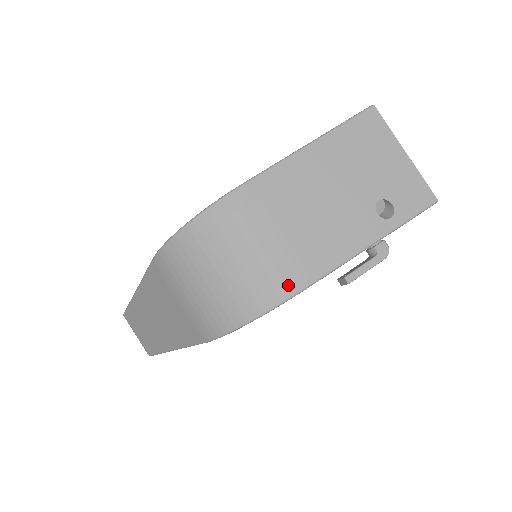
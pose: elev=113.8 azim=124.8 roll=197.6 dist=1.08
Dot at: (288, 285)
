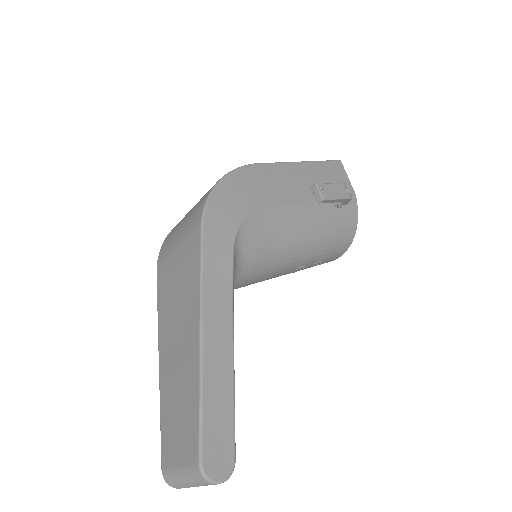
Dot at: occluded
